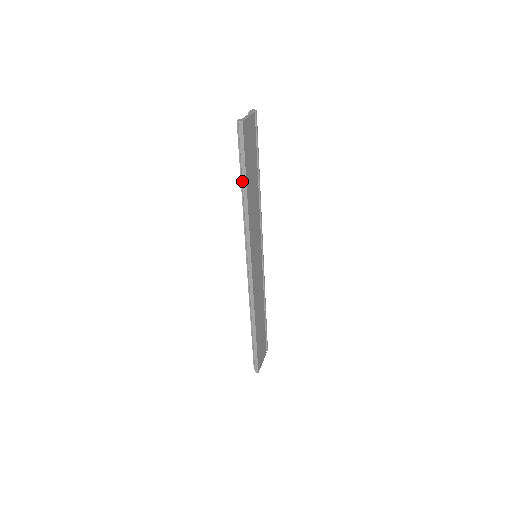
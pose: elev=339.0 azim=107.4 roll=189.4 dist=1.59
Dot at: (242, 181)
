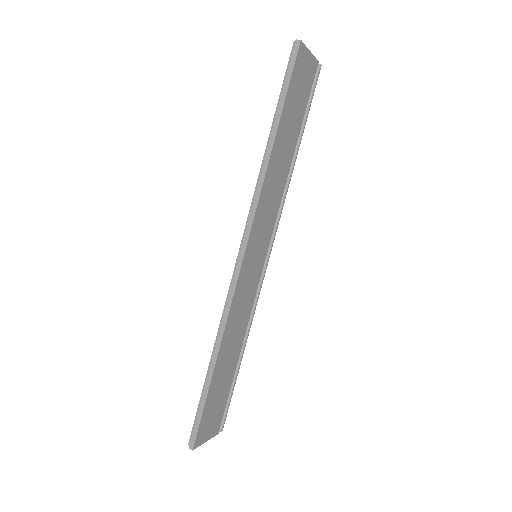
Dot at: (274, 122)
